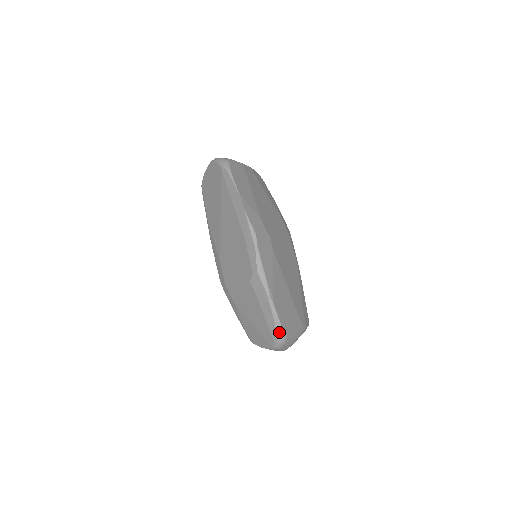
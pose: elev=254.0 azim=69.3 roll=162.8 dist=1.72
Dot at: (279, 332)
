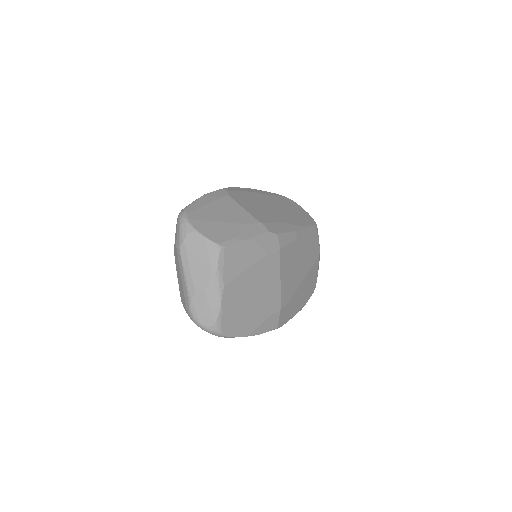
Dot at: occluded
